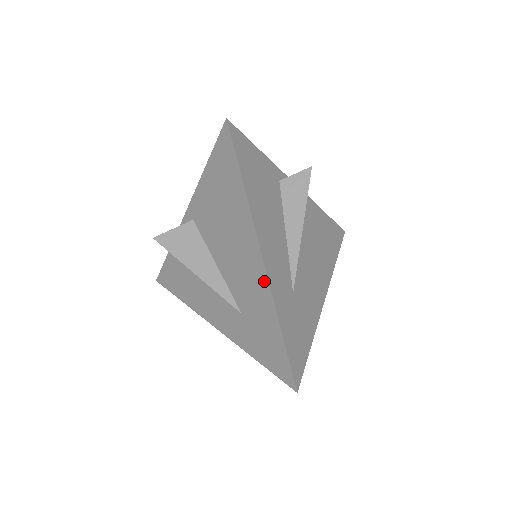
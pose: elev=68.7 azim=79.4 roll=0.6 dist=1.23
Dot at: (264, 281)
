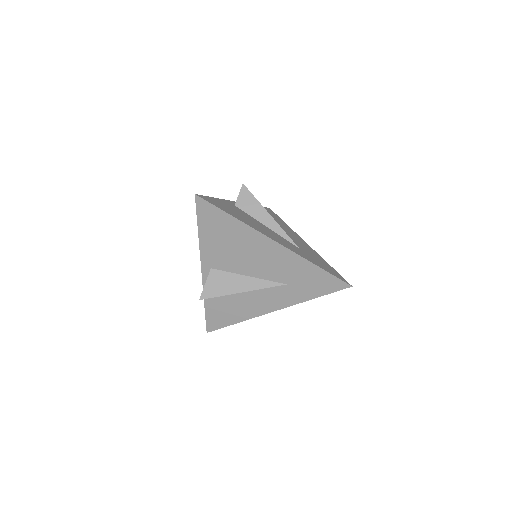
Dot at: (288, 253)
